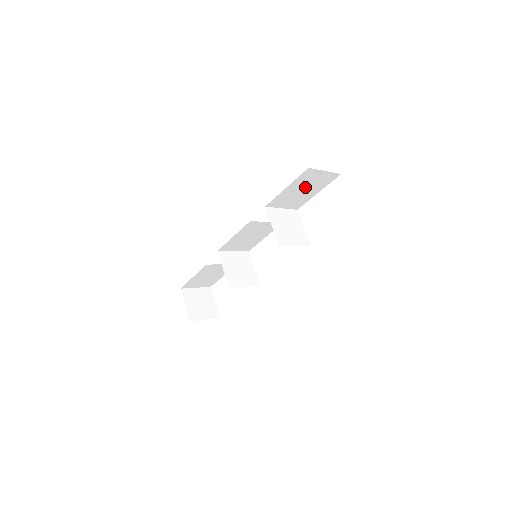
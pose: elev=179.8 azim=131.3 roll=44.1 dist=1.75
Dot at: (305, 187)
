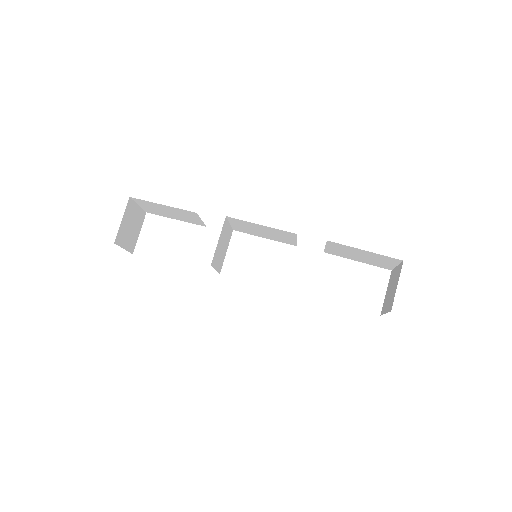
Dot at: (367, 257)
